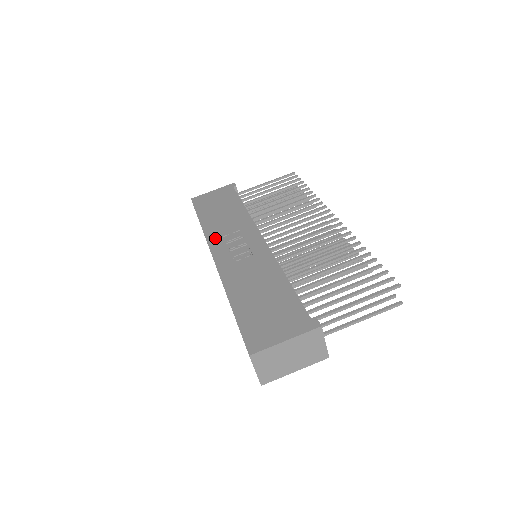
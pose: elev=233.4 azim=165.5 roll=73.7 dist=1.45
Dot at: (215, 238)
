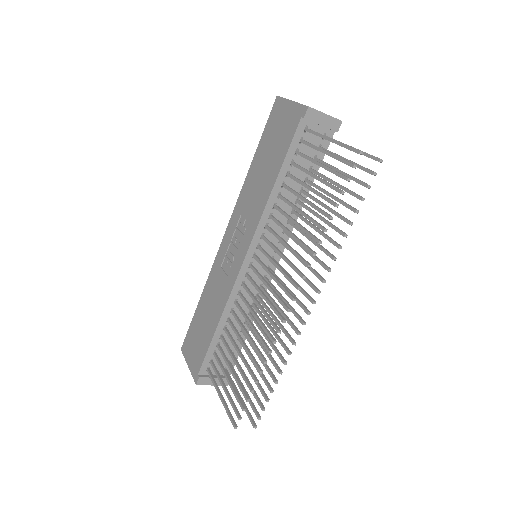
Dot at: (238, 210)
